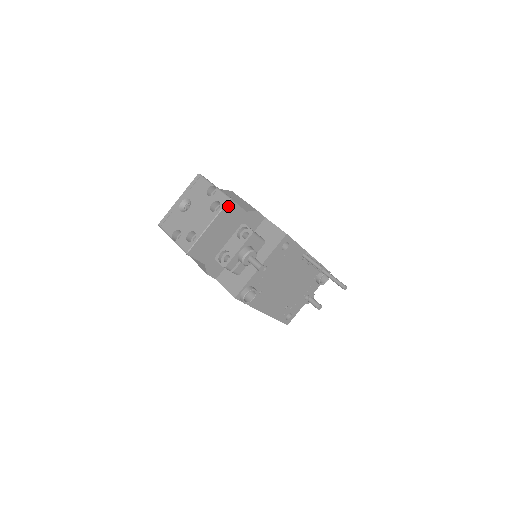
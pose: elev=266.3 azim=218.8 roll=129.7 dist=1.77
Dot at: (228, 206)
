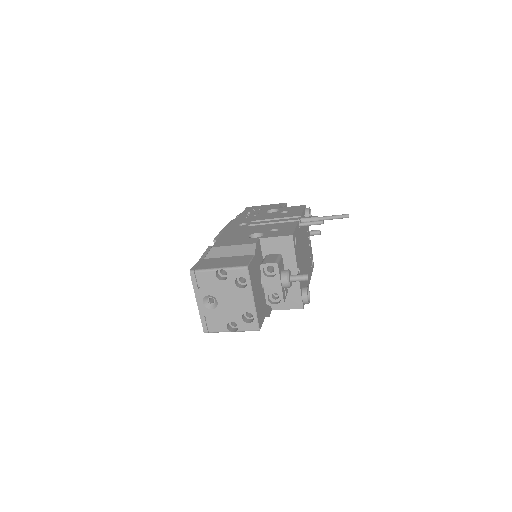
Dot at: (250, 272)
